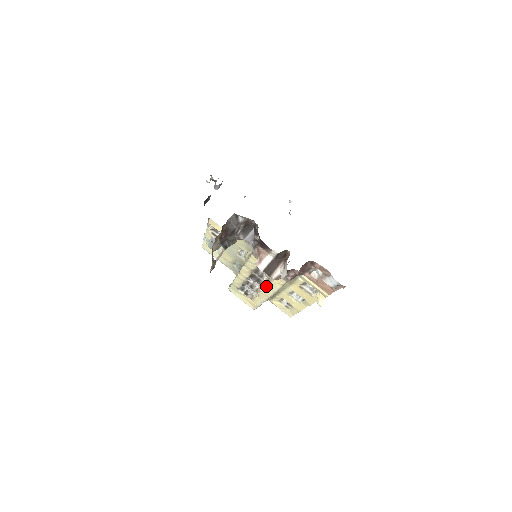
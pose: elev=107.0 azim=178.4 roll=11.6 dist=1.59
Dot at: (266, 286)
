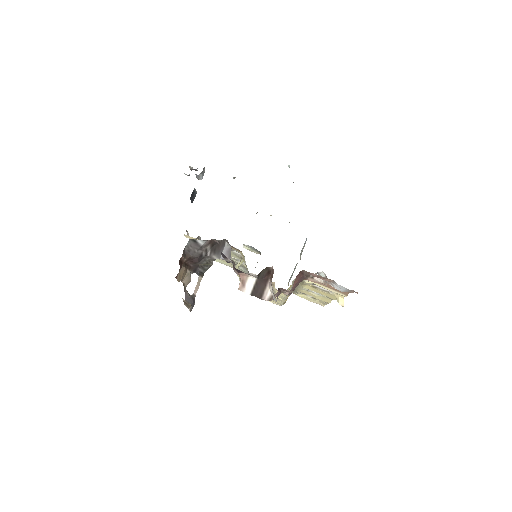
Dot at: occluded
